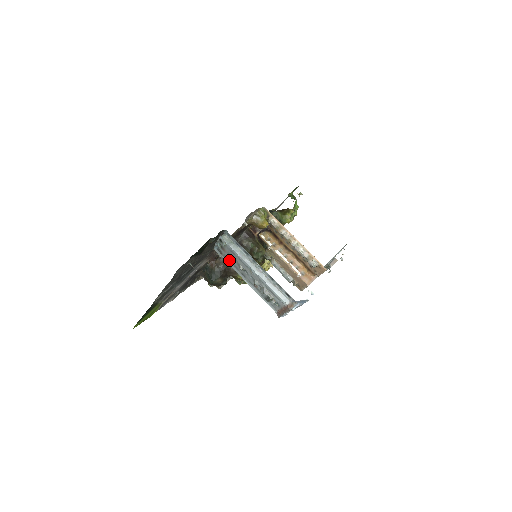
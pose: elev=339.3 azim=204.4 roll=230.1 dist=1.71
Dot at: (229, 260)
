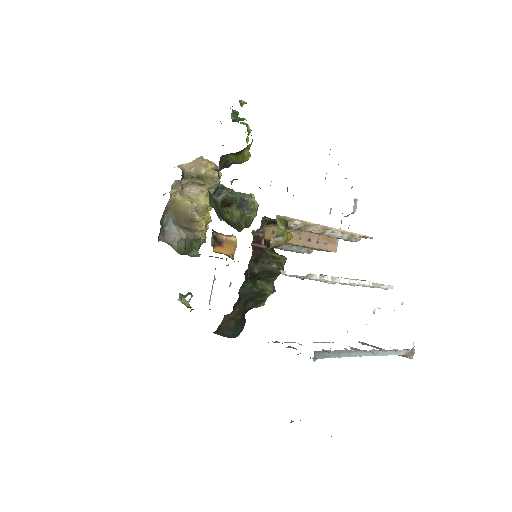
Dot at: occluded
